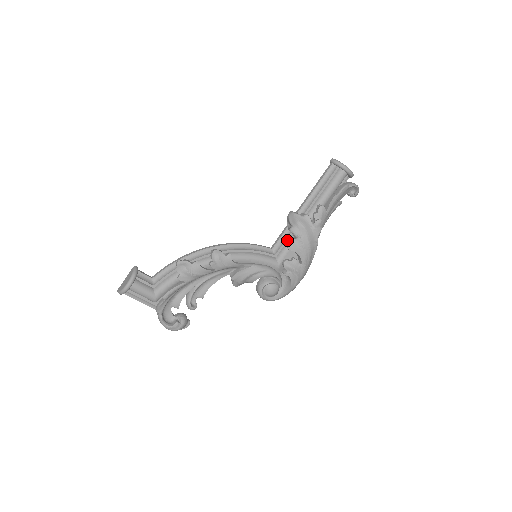
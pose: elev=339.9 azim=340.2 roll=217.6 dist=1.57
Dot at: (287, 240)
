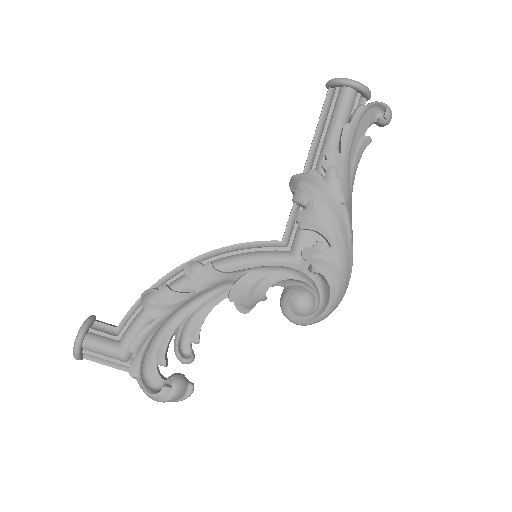
Dot at: (294, 217)
